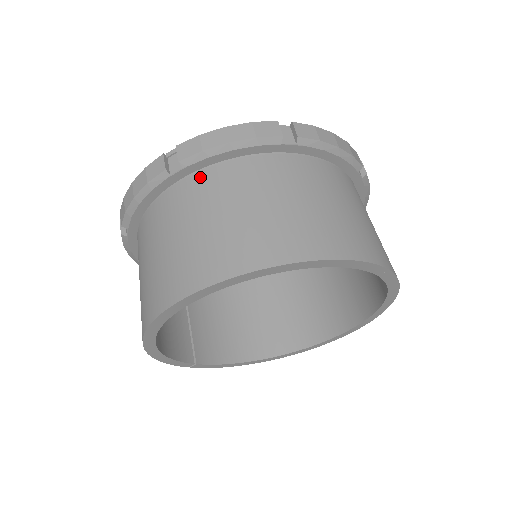
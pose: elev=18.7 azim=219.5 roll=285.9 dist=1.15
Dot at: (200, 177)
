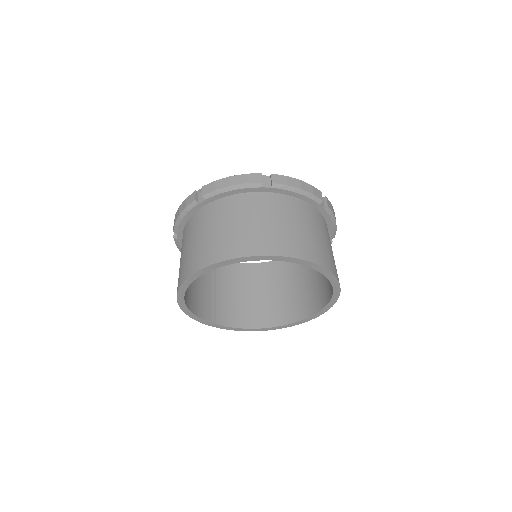
Dot at: (214, 205)
